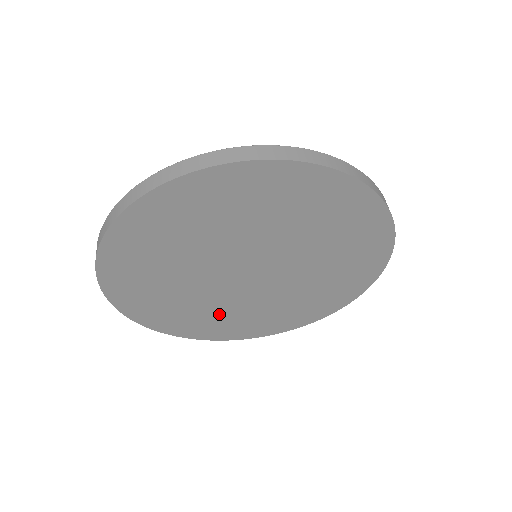
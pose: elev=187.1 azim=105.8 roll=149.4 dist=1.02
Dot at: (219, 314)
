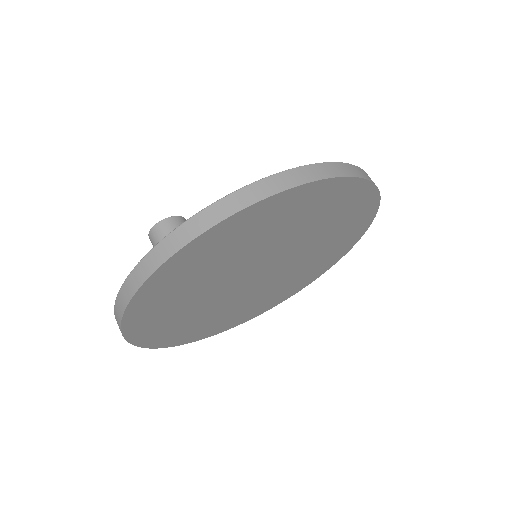
Dot at: (221, 315)
